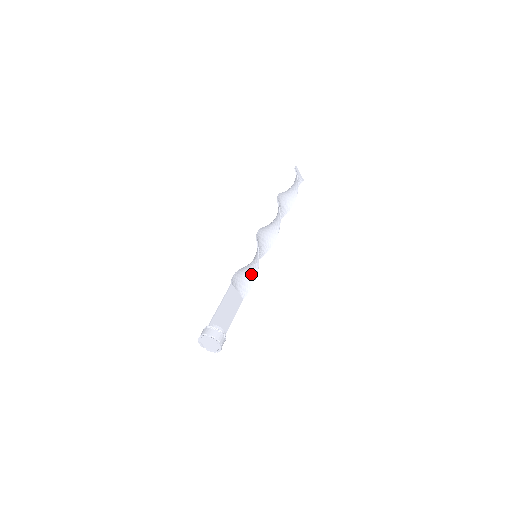
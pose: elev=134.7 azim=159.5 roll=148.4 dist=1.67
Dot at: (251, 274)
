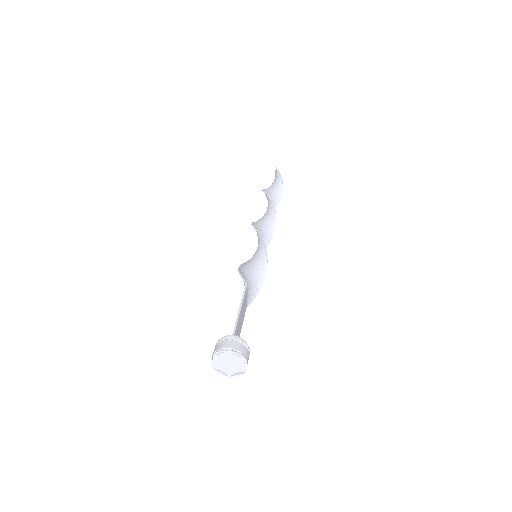
Dot at: (257, 278)
